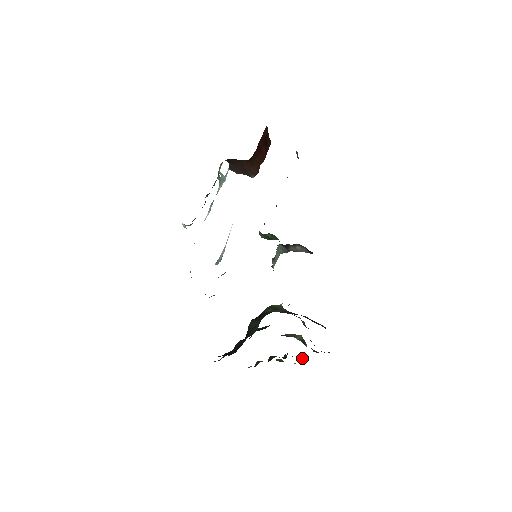
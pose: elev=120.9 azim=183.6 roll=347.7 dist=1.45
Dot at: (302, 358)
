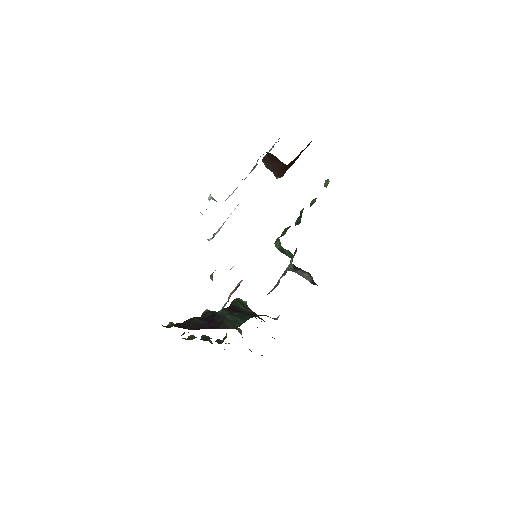
Dot at: occluded
